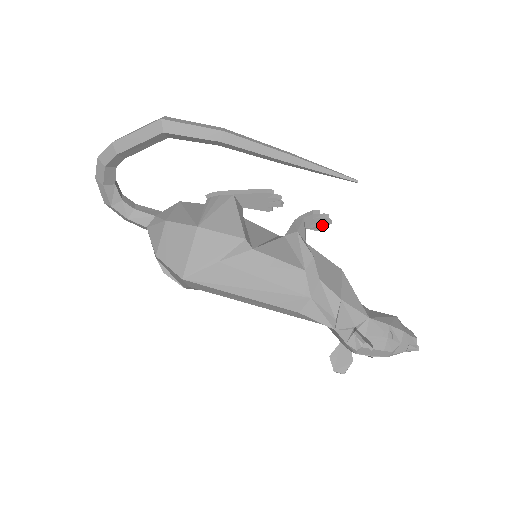
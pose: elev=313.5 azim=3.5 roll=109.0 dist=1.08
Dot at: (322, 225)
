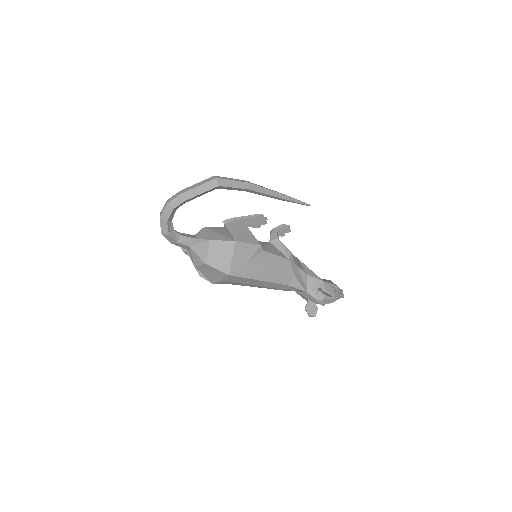
Dot at: occluded
